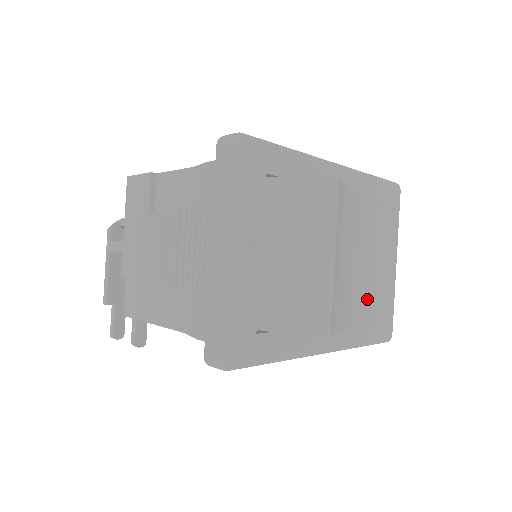
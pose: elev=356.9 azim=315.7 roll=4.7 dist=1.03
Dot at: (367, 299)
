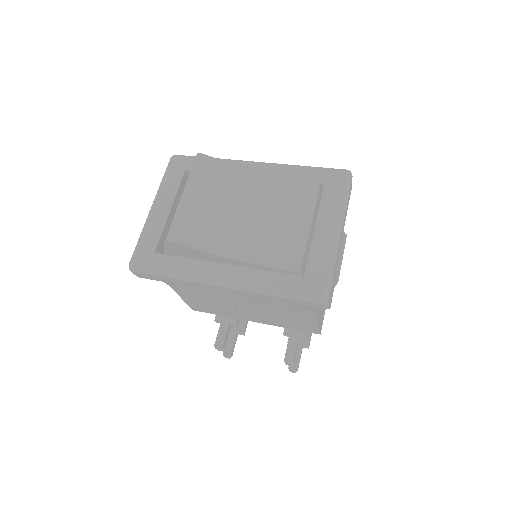
Dot at: (263, 245)
